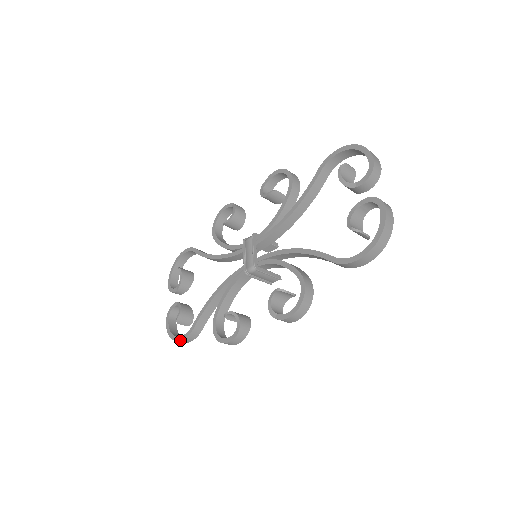
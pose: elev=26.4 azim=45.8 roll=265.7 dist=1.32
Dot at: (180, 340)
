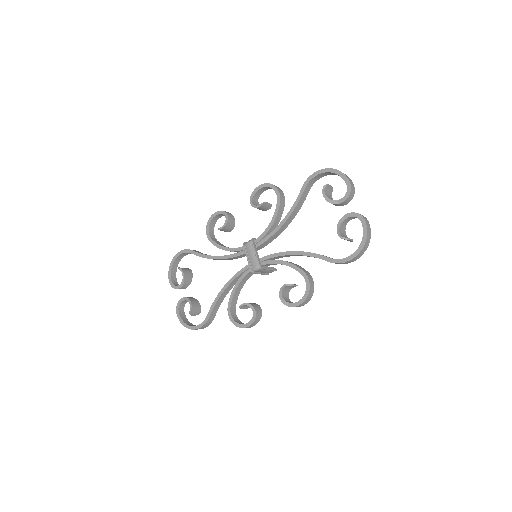
Dot at: occluded
